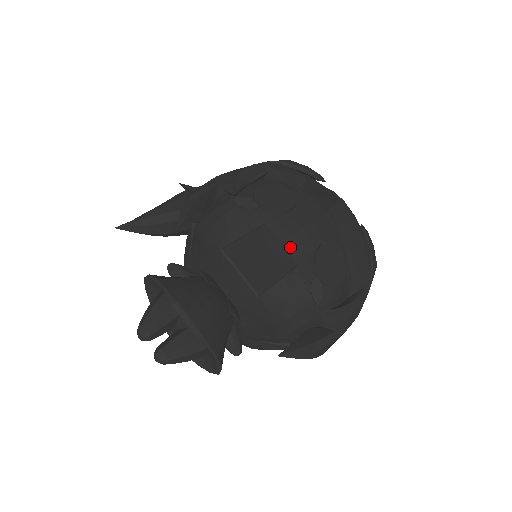
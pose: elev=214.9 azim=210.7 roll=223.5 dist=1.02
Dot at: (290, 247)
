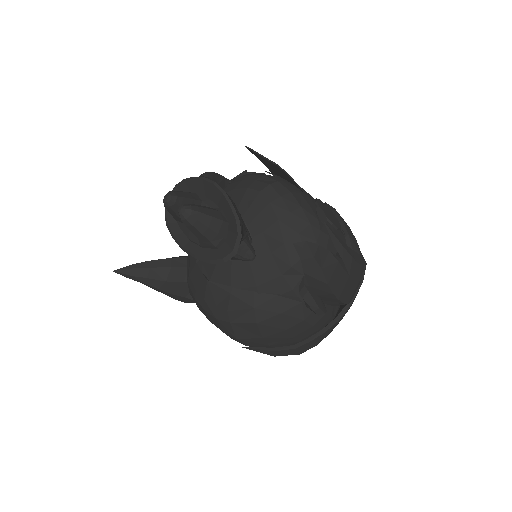
Dot at: occluded
